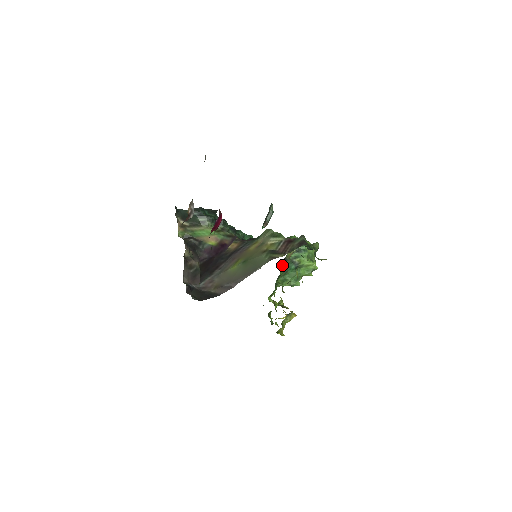
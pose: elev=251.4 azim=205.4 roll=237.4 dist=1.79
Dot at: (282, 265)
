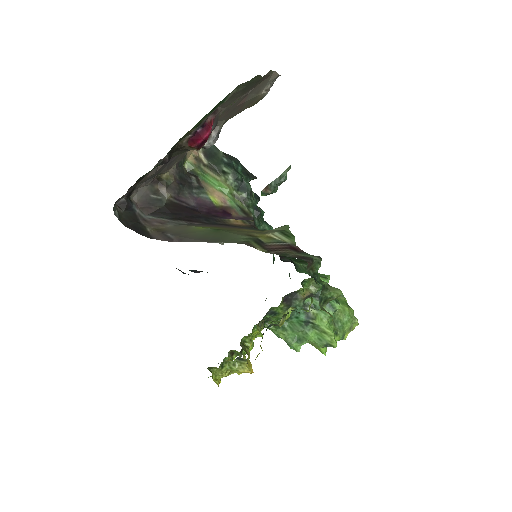
Dot at: (286, 299)
